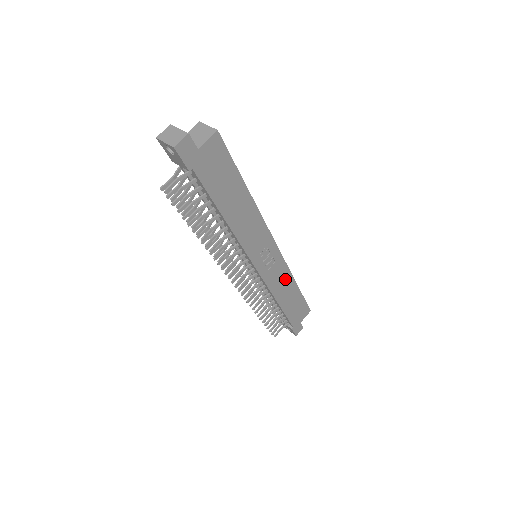
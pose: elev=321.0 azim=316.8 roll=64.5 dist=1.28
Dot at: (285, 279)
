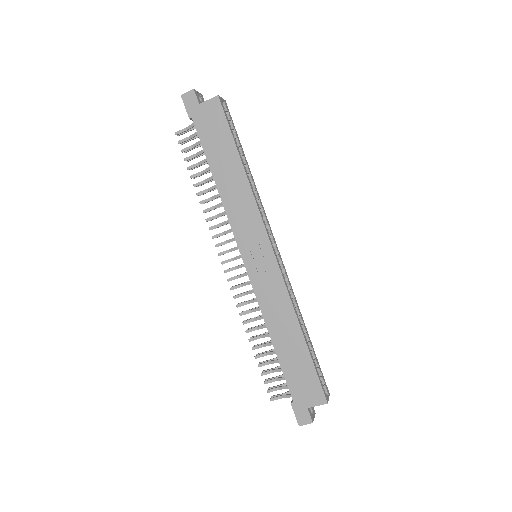
Dot at: (283, 308)
